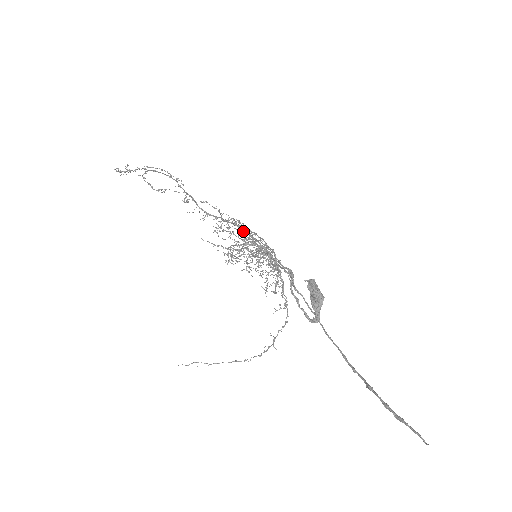
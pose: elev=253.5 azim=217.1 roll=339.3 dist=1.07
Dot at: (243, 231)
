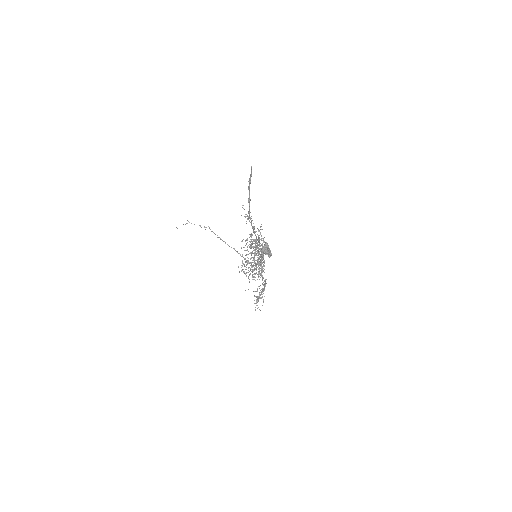
Dot at: occluded
